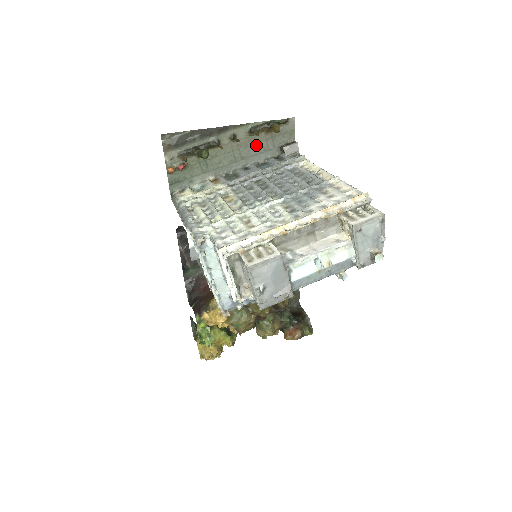
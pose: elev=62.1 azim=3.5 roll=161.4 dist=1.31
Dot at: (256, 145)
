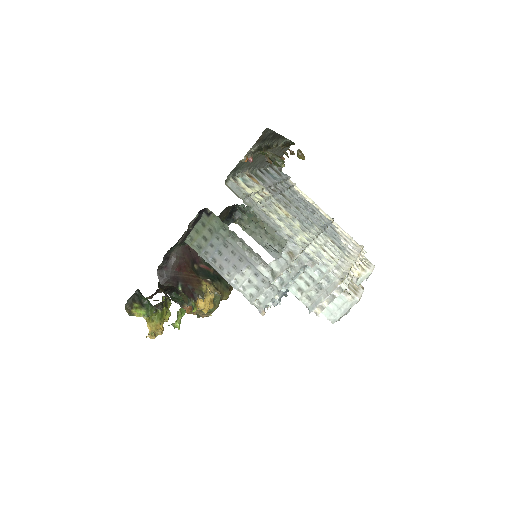
Dot at: occluded
